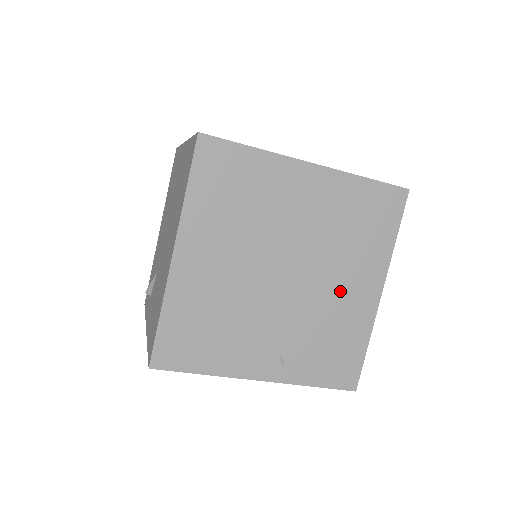
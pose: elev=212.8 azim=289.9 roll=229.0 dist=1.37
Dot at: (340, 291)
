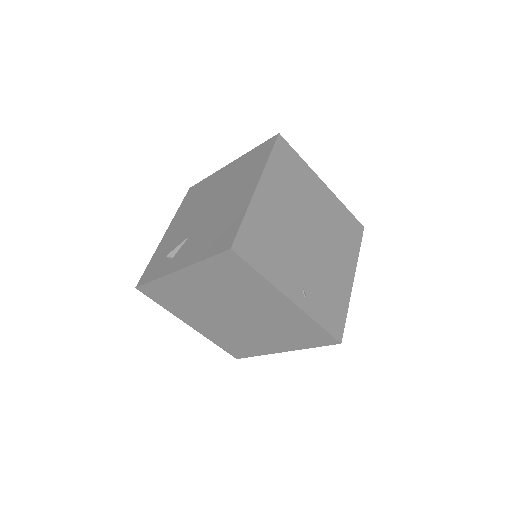
Dot at: (335, 265)
